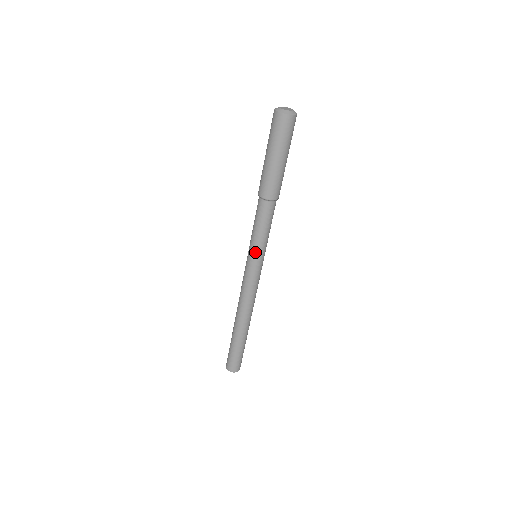
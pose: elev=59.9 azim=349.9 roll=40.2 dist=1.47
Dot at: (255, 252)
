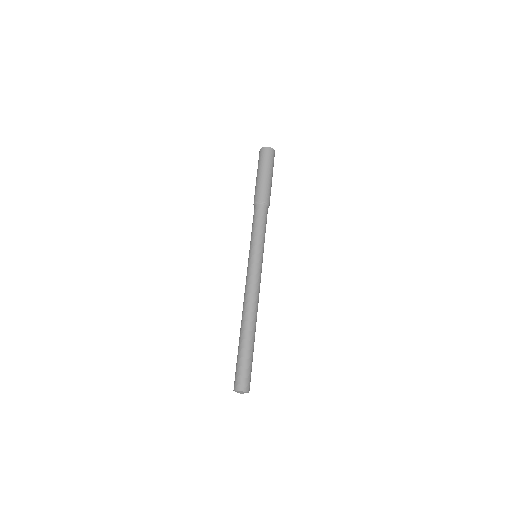
Dot at: (259, 247)
